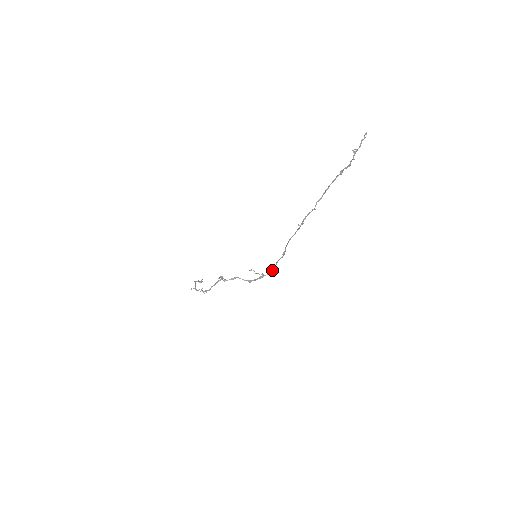
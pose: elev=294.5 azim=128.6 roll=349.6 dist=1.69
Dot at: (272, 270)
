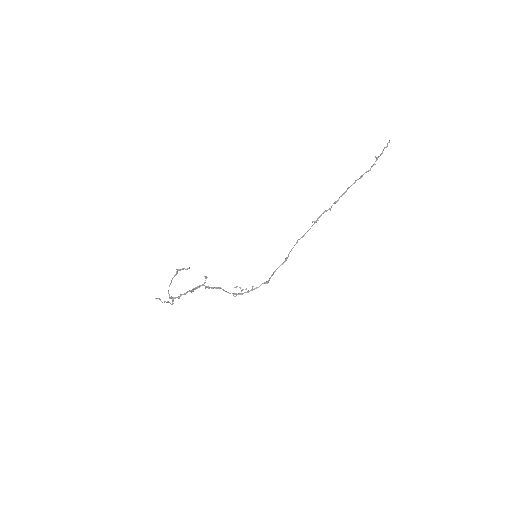
Dot at: occluded
